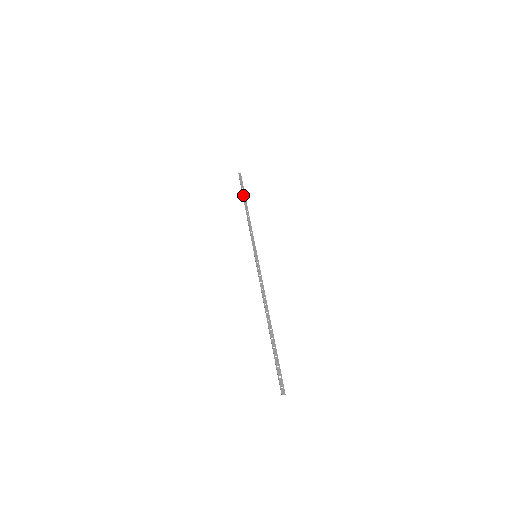
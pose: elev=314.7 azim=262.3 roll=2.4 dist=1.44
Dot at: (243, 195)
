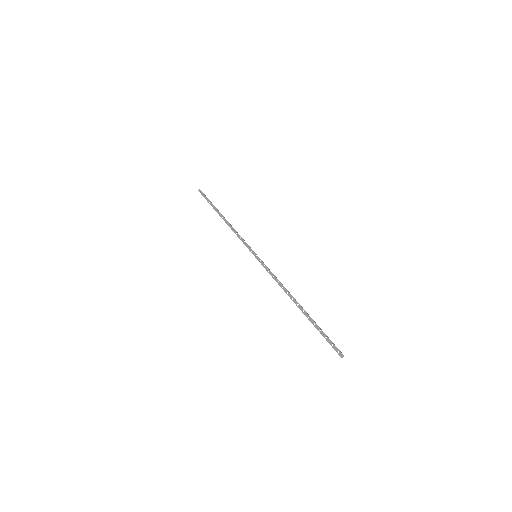
Dot at: (214, 209)
